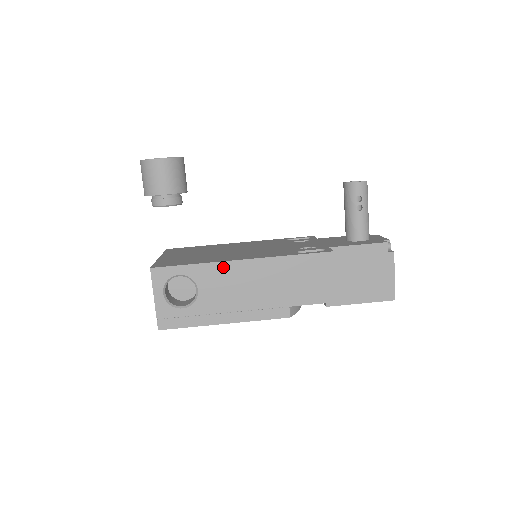
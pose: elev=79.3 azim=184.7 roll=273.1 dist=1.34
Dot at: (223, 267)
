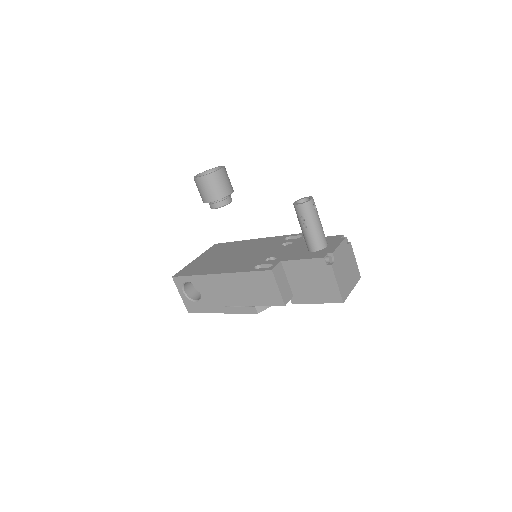
Dot at: (208, 278)
